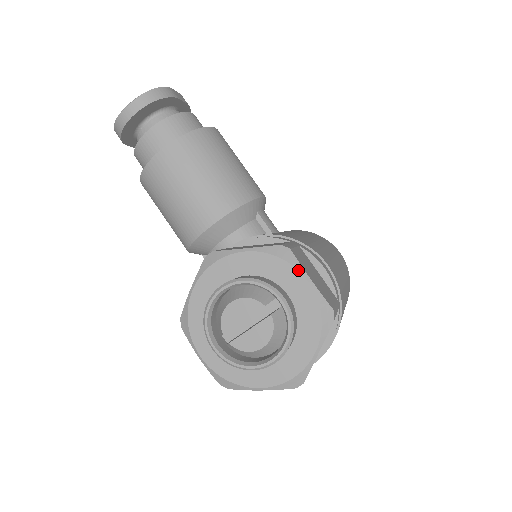
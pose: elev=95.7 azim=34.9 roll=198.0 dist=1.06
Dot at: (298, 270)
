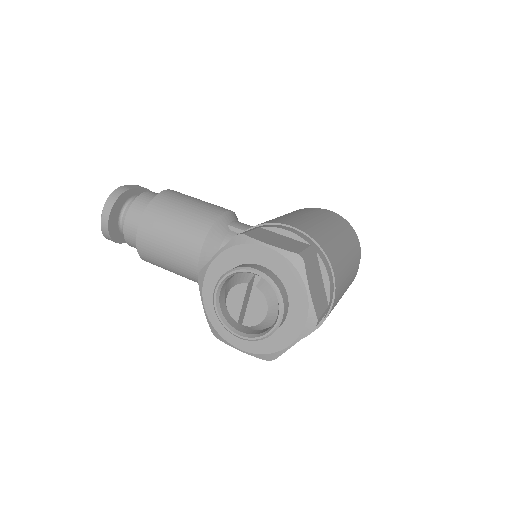
Dot at: (256, 244)
